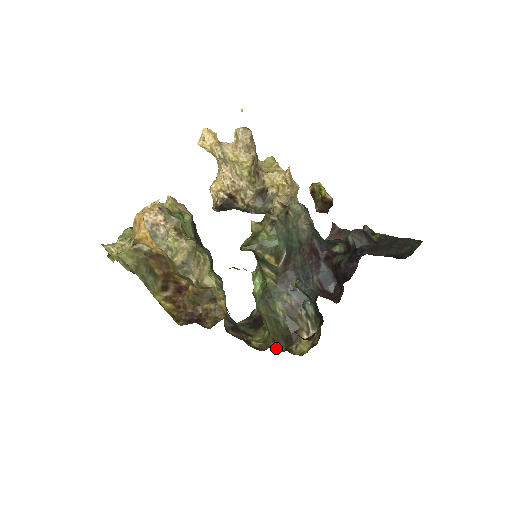
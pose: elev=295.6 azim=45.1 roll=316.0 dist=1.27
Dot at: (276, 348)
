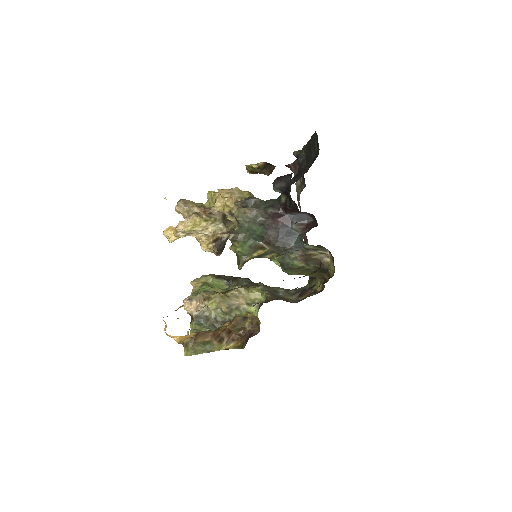
Dot at: (325, 282)
